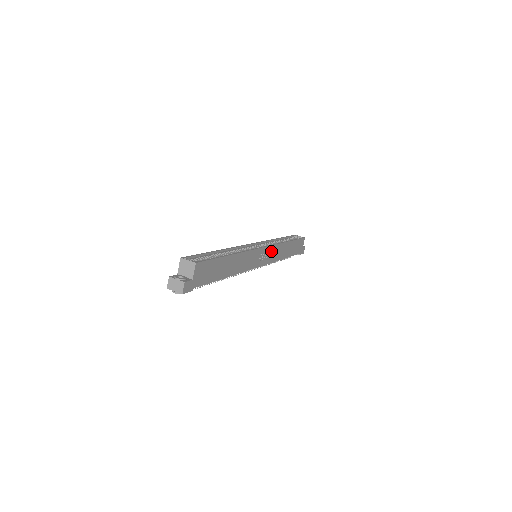
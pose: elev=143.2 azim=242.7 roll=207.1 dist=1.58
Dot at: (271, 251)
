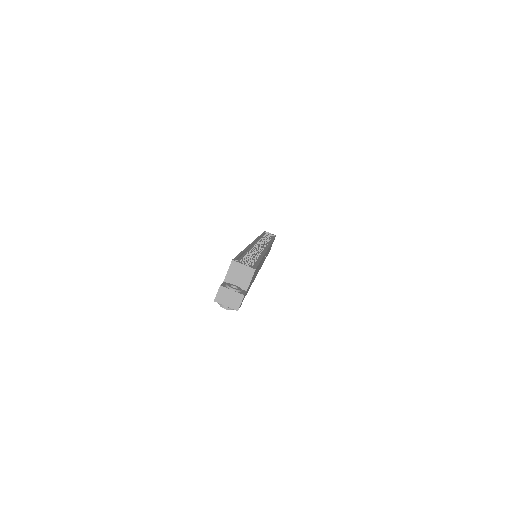
Dot at: occluded
